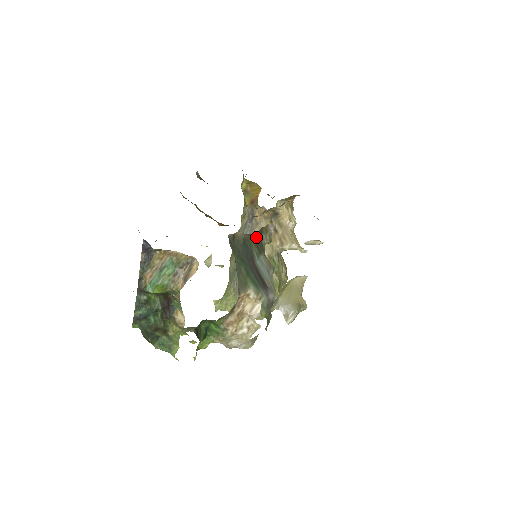
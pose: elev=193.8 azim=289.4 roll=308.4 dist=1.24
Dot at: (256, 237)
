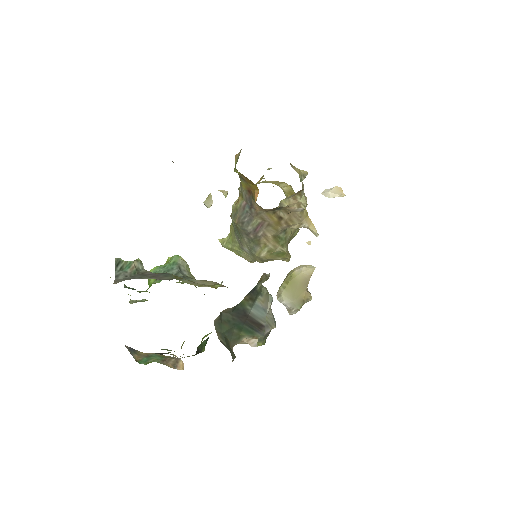
Dot at: (249, 292)
